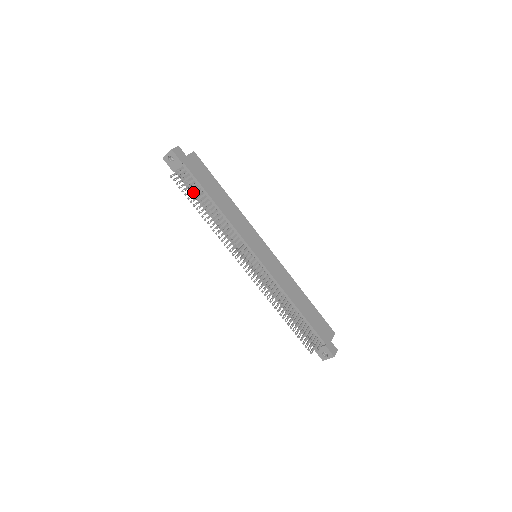
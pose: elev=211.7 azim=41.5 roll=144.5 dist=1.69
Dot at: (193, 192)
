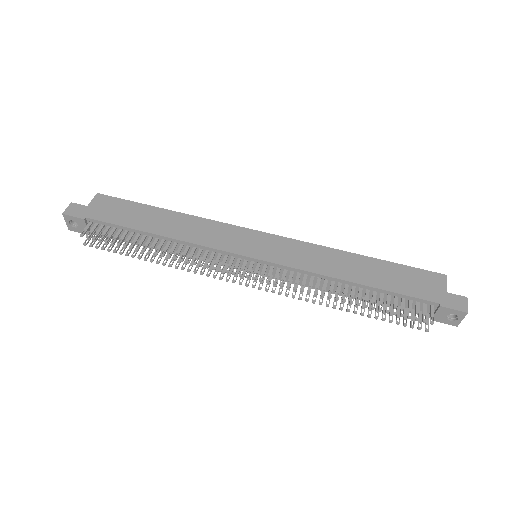
Dot at: occluded
